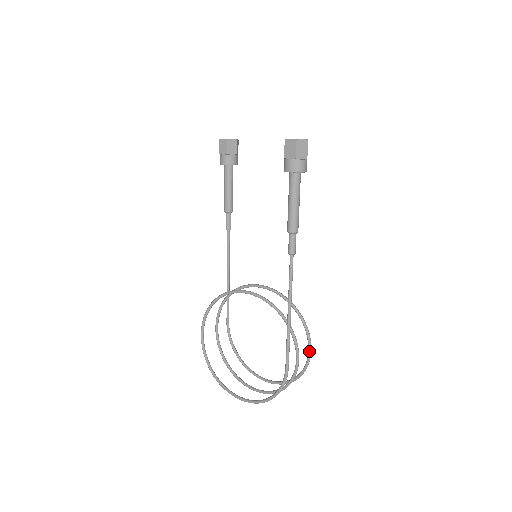
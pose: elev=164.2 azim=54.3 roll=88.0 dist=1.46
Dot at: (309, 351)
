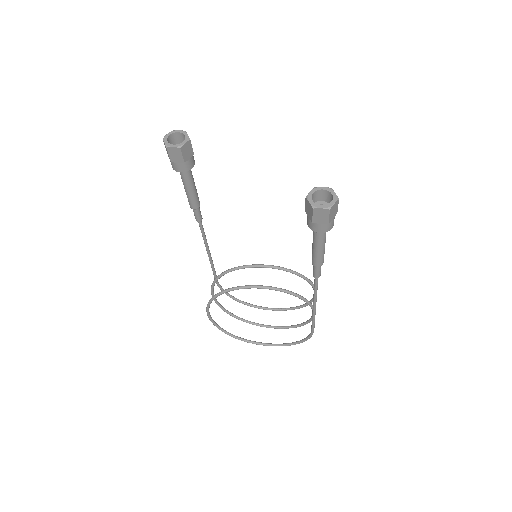
Dot at: occluded
